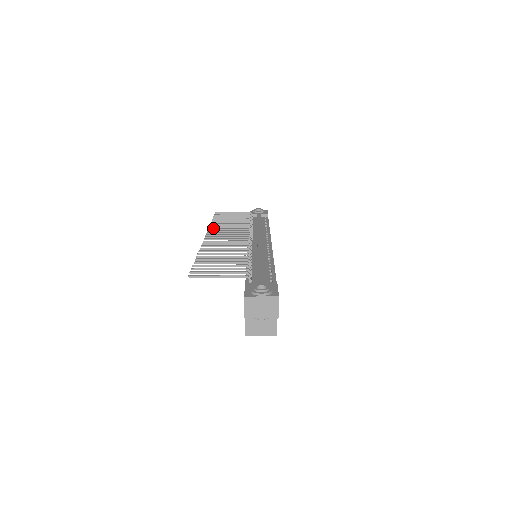
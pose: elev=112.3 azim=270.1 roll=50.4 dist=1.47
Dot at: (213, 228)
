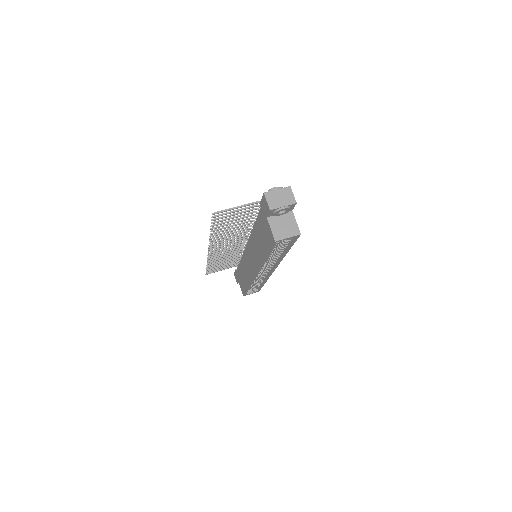
Dot at: (211, 256)
